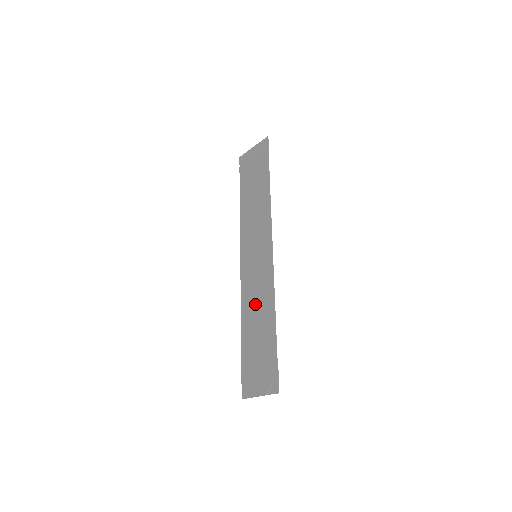
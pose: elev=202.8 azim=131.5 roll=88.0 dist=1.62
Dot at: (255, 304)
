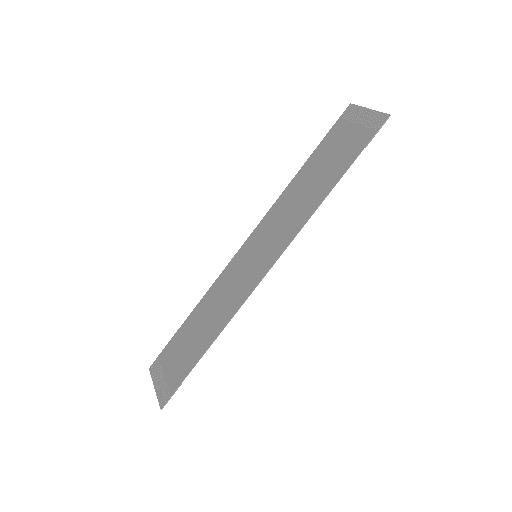
Dot at: (216, 304)
